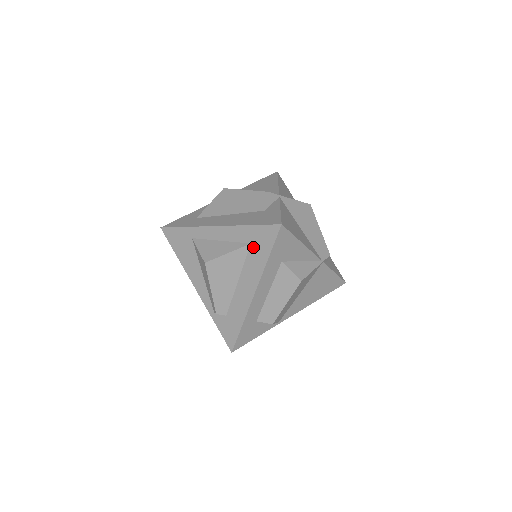
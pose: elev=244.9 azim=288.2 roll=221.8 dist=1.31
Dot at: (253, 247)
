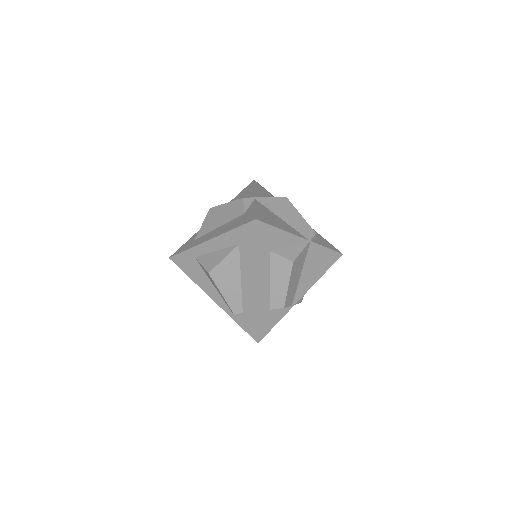
Dot at: (242, 246)
